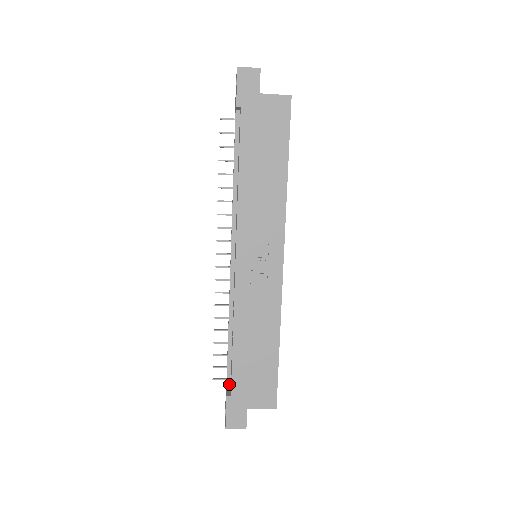
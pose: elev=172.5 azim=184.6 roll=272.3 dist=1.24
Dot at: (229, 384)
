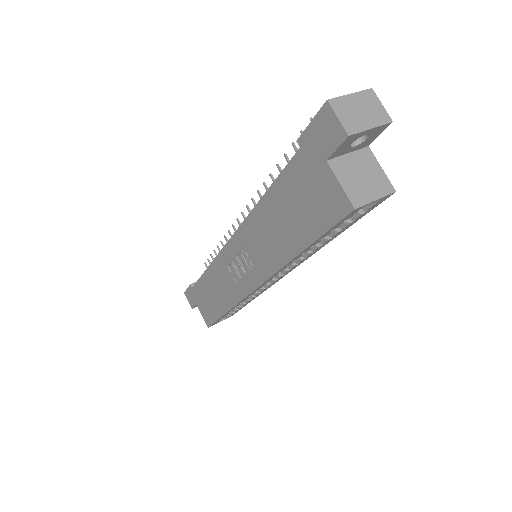
Dot at: occluded
